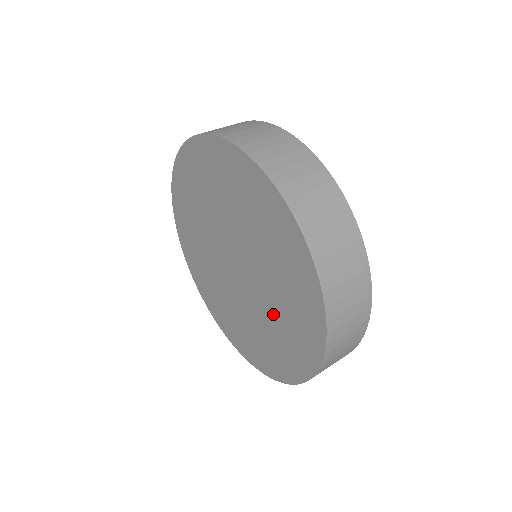
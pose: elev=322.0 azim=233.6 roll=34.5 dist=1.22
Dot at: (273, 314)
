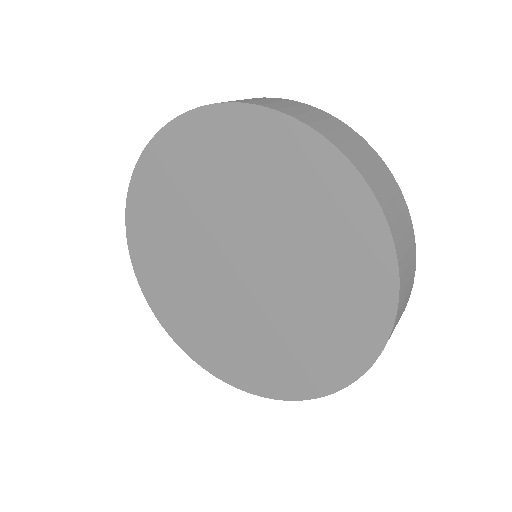
Dot at: (270, 335)
